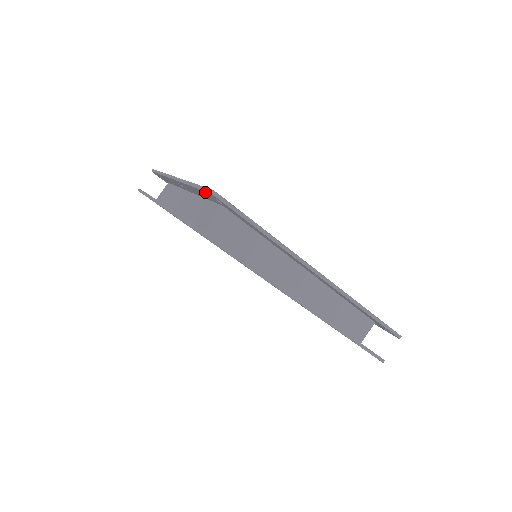
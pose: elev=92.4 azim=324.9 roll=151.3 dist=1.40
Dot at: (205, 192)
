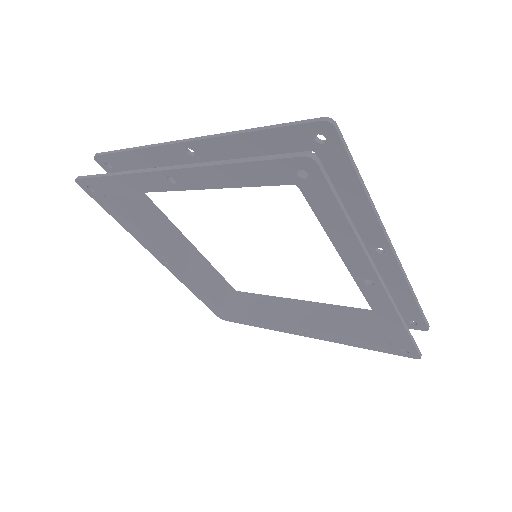
Dot at: (300, 127)
